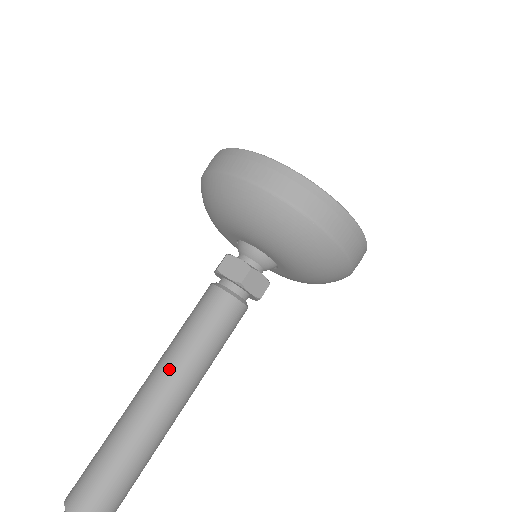
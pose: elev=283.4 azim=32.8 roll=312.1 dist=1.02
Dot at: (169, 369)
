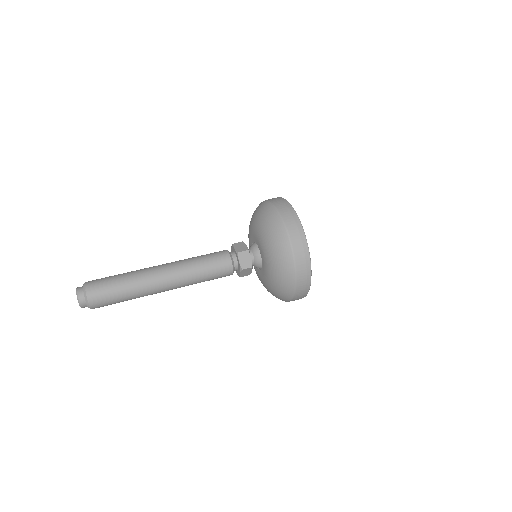
Dot at: occluded
